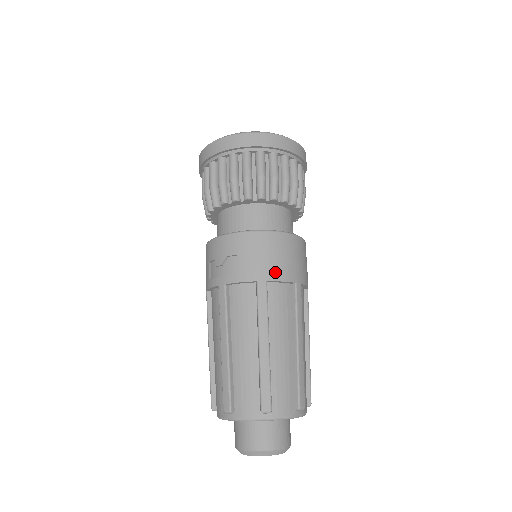
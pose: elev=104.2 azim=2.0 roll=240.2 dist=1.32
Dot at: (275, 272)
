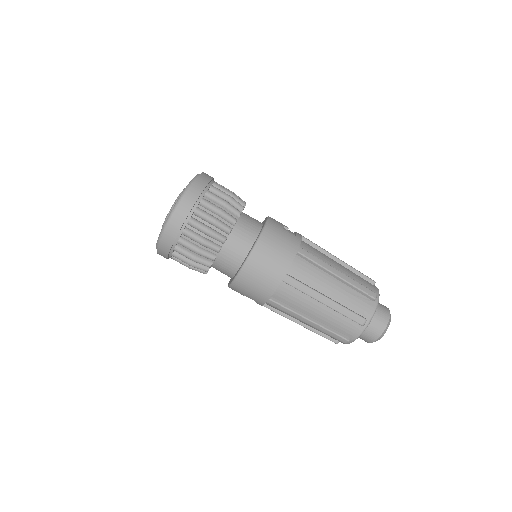
Dot at: (266, 292)
